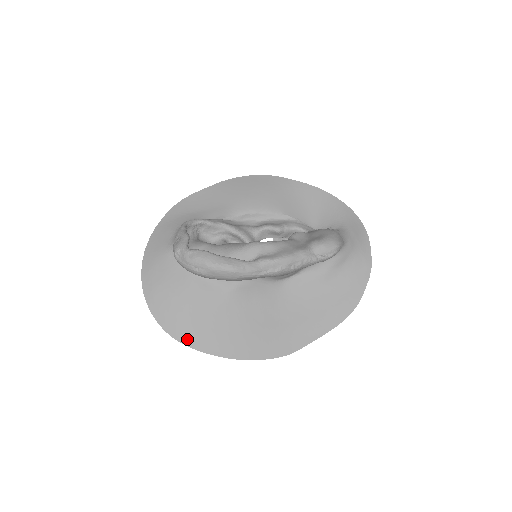
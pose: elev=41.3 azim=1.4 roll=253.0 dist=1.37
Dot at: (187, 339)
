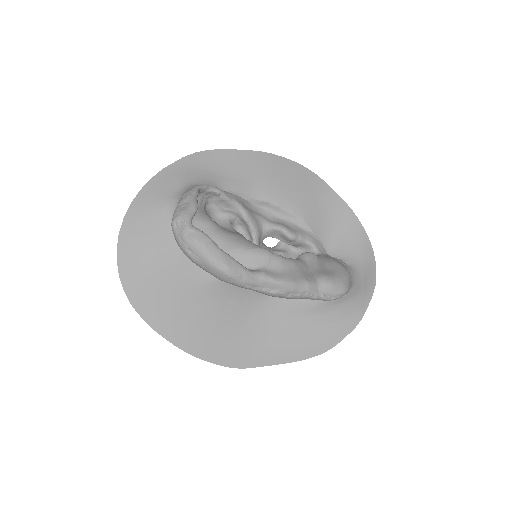
Dot at: (143, 308)
